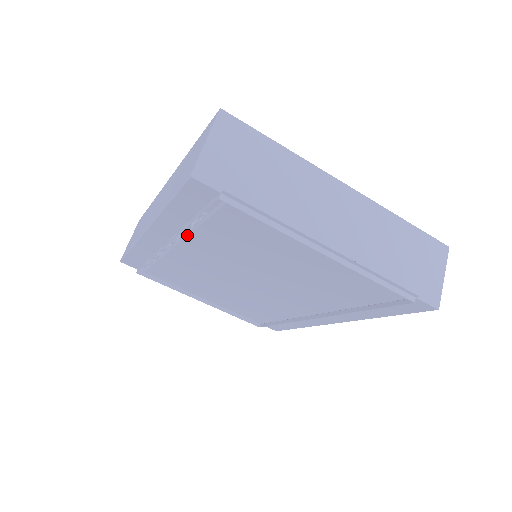
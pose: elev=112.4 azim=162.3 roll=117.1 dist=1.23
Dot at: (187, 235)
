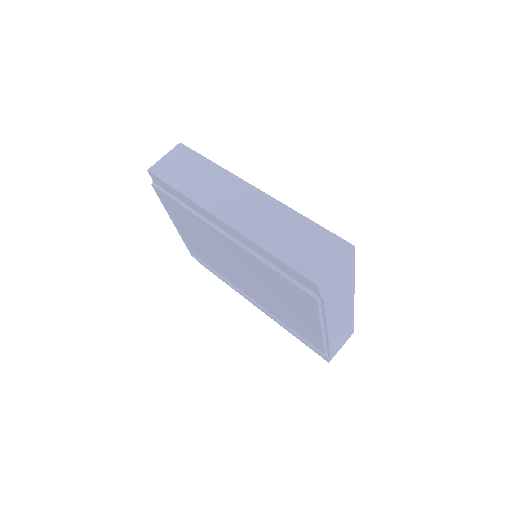
Dot at: occluded
